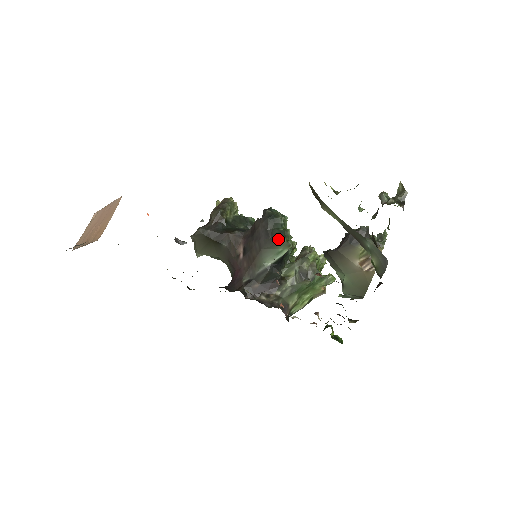
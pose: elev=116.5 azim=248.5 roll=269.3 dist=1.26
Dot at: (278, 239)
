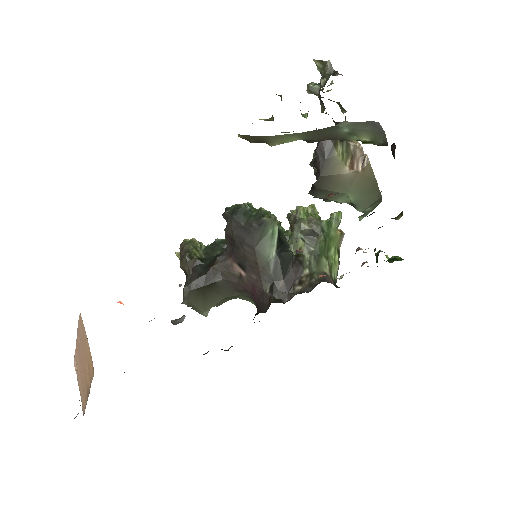
Dot at: (260, 223)
